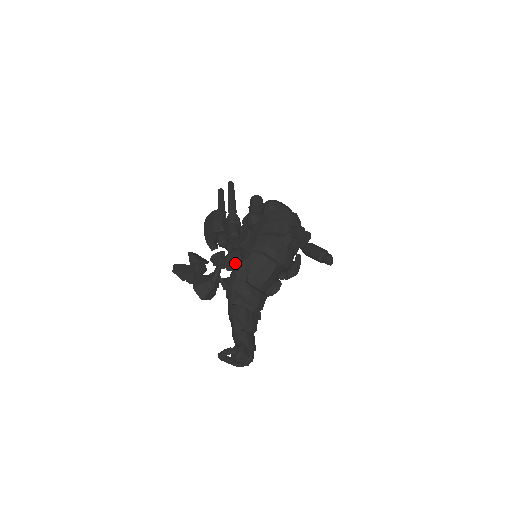
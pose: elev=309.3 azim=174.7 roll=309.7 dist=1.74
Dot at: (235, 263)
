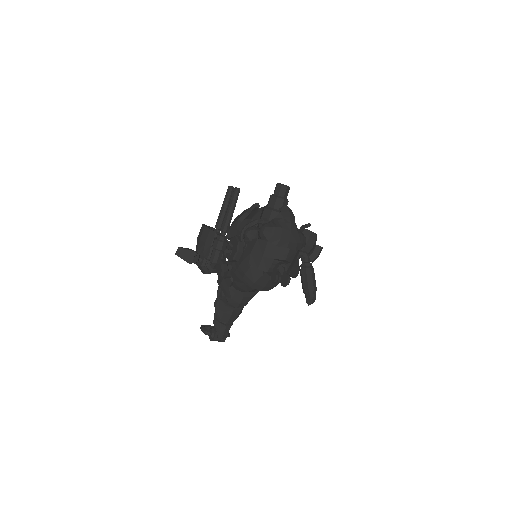
Dot at: (220, 274)
